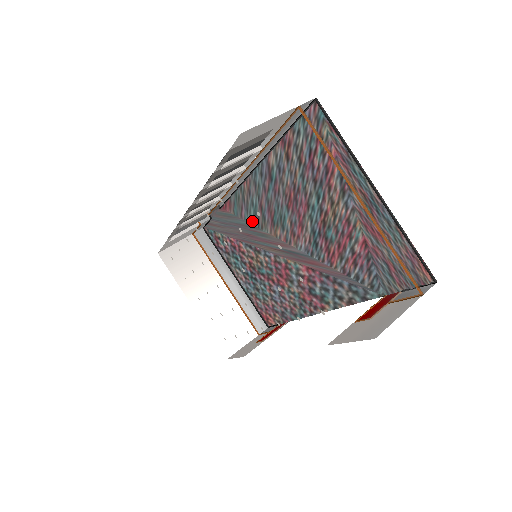
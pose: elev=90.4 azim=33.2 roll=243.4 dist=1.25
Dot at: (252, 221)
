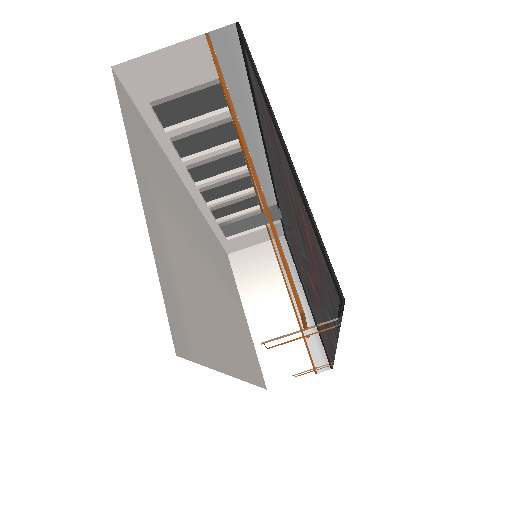
Dot at: (287, 220)
